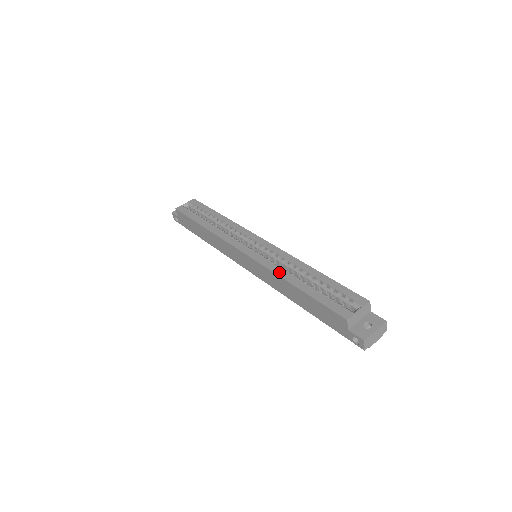
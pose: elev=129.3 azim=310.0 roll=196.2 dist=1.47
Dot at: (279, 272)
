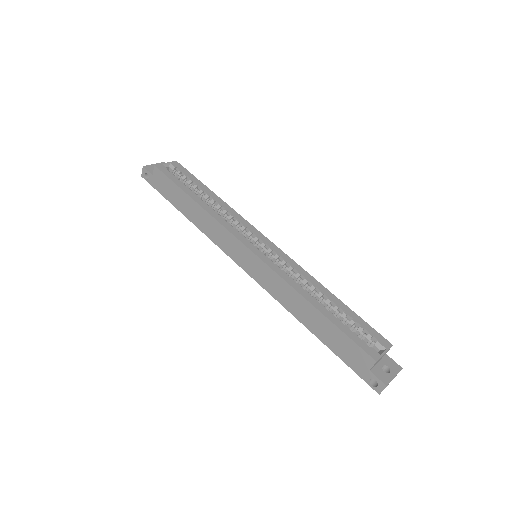
Dot at: (296, 286)
